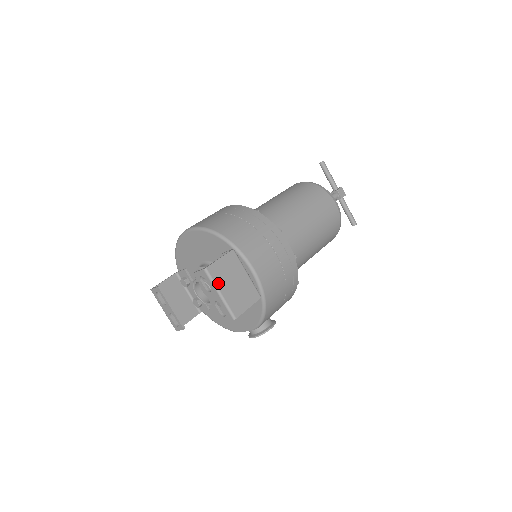
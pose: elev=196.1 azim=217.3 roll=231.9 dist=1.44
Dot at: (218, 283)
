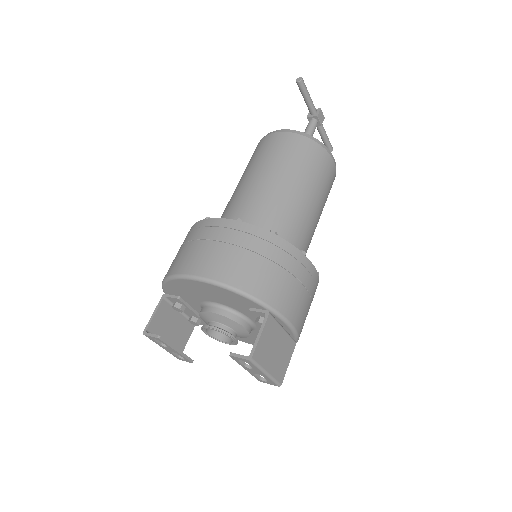
Dot at: (263, 364)
